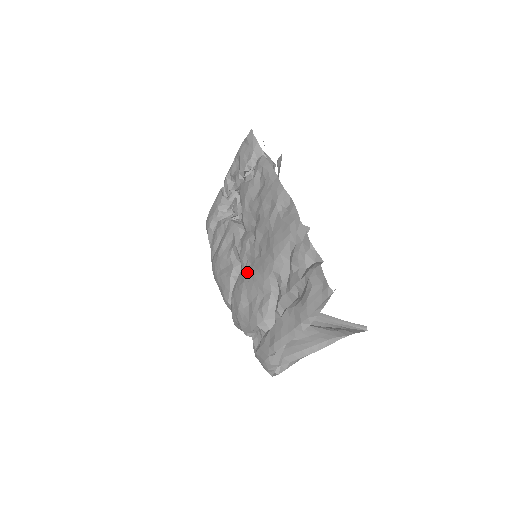
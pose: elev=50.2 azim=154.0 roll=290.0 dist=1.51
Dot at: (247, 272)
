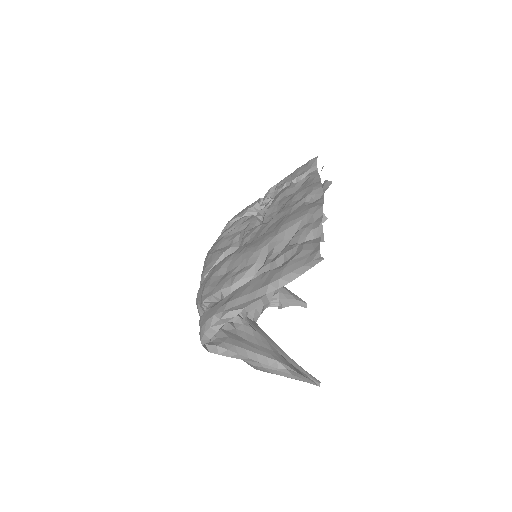
Dot at: (242, 247)
